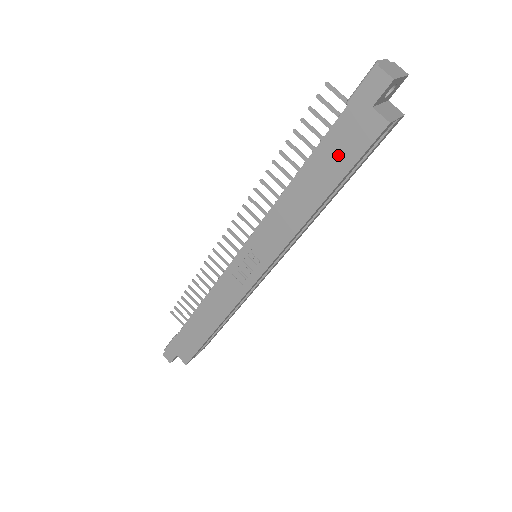
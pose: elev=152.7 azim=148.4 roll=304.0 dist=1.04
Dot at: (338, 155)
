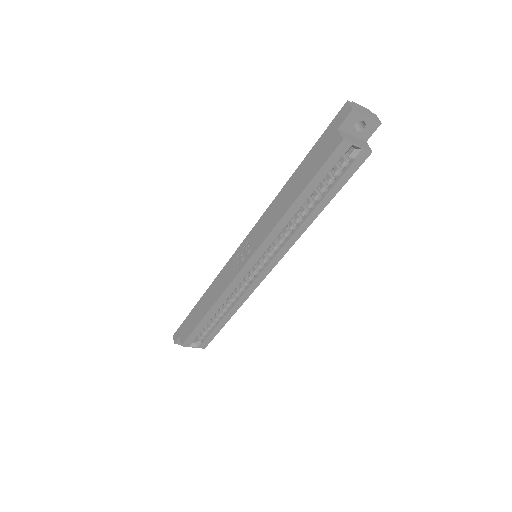
Dot at: (312, 164)
